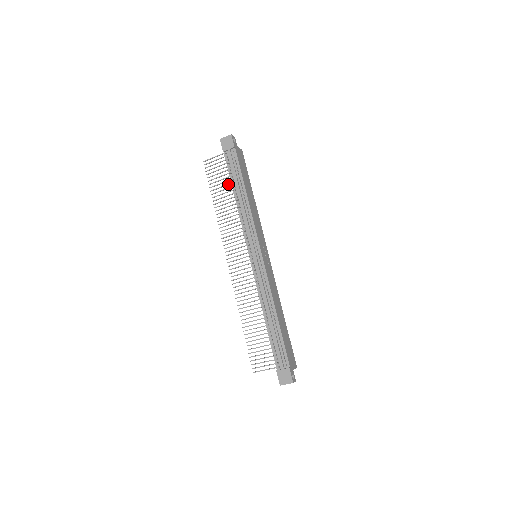
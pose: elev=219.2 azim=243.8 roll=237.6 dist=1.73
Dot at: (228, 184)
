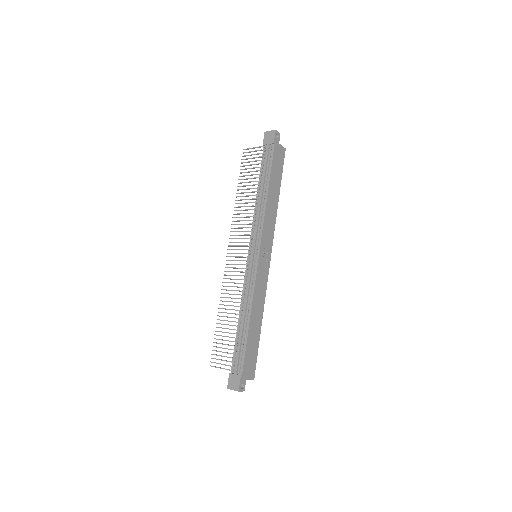
Dot at: (255, 177)
